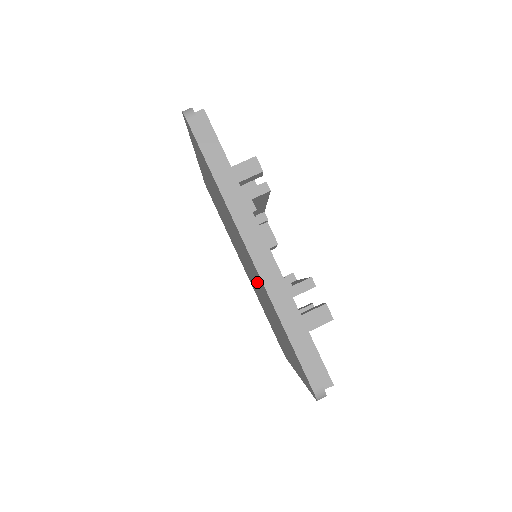
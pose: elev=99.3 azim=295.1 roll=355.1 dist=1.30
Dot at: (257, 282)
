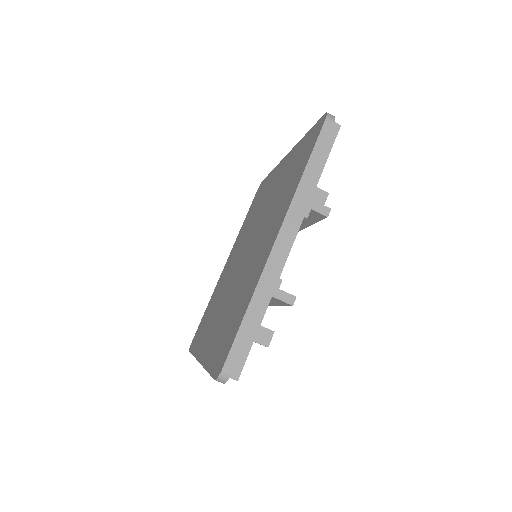
Dot at: (247, 268)
